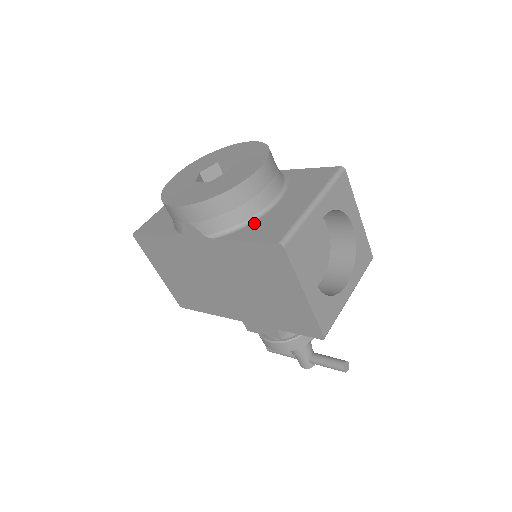
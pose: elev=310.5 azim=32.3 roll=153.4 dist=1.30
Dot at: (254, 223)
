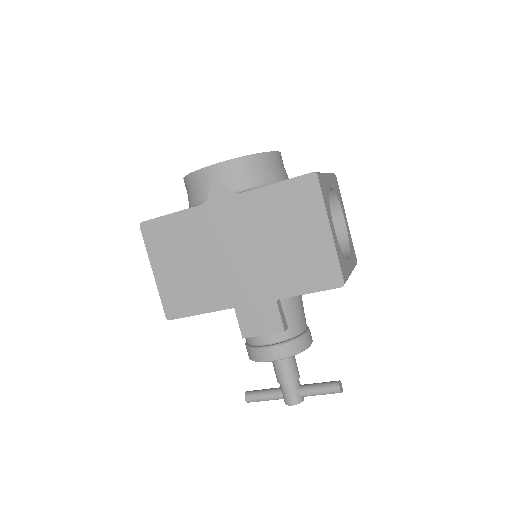
Dot at: occluded
